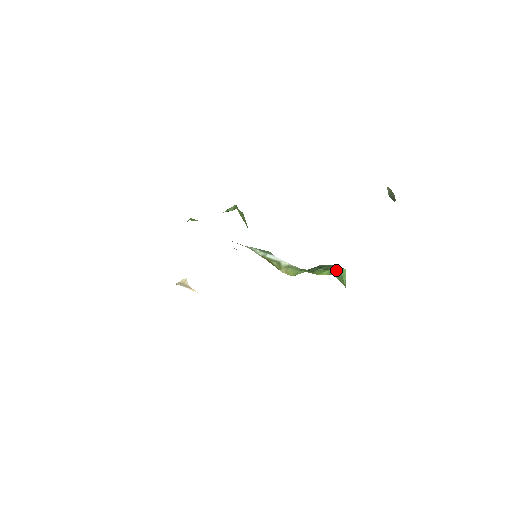
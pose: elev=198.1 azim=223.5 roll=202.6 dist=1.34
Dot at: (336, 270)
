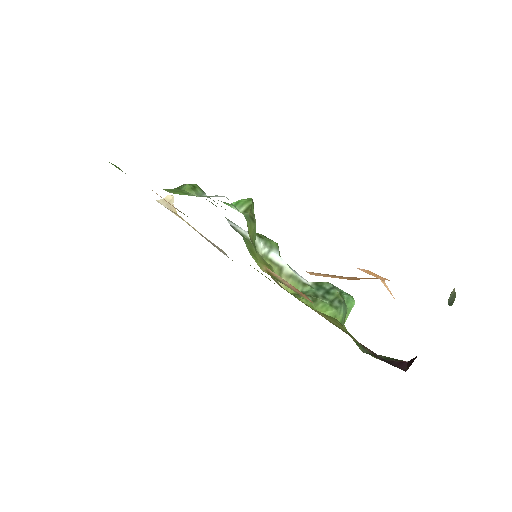
Dot at: (342, 311)
